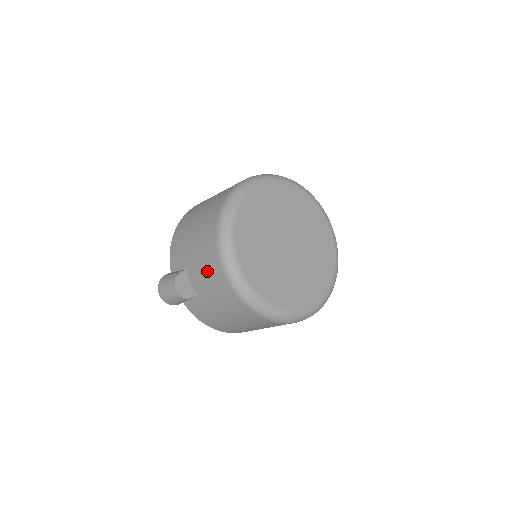
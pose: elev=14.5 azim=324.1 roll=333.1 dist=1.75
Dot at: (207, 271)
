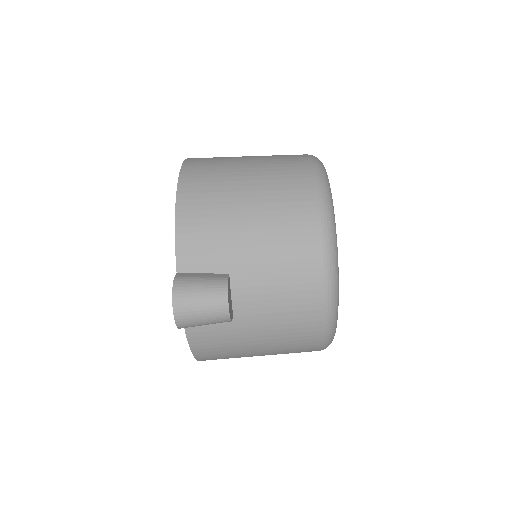
Dot at: (285, 283)
